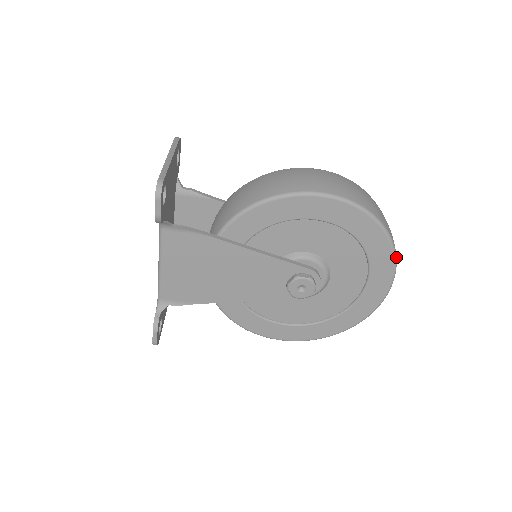
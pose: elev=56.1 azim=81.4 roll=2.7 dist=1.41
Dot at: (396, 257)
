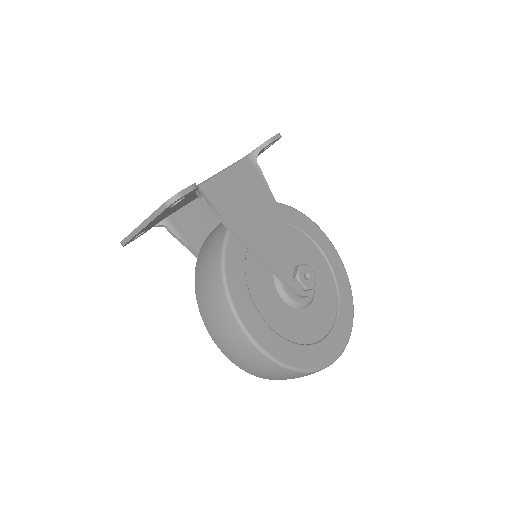
Dot at: (352, 326)
